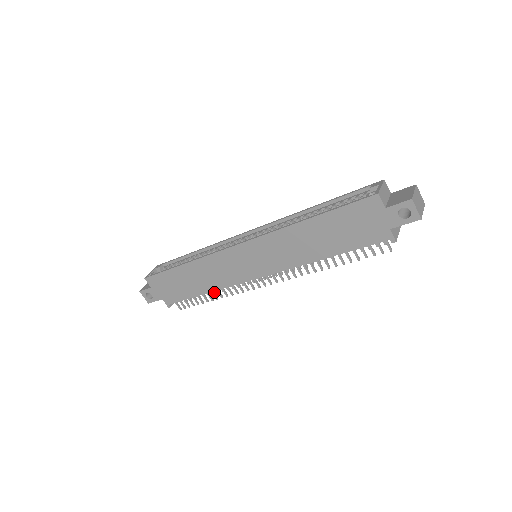
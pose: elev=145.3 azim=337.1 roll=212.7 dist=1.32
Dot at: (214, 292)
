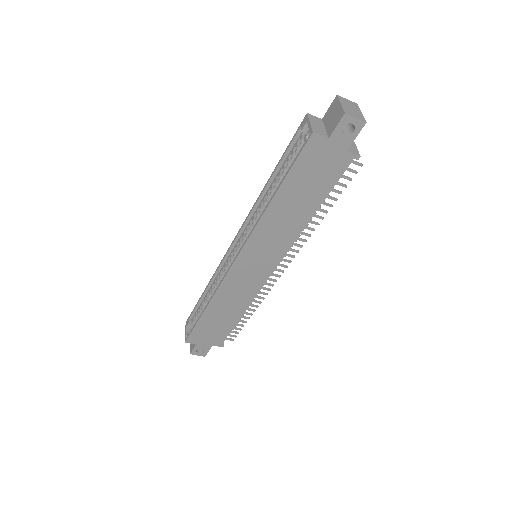
Dot at: (247, 308)
